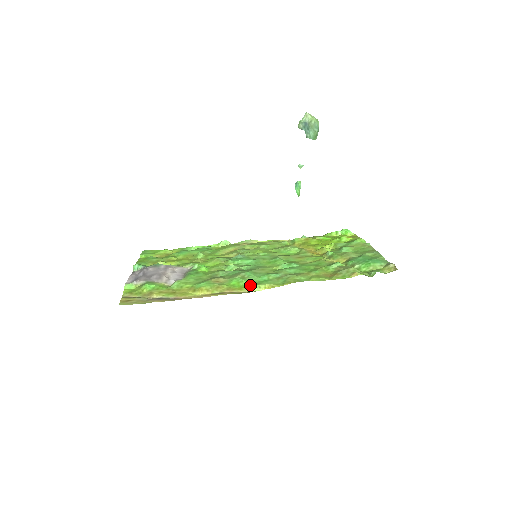
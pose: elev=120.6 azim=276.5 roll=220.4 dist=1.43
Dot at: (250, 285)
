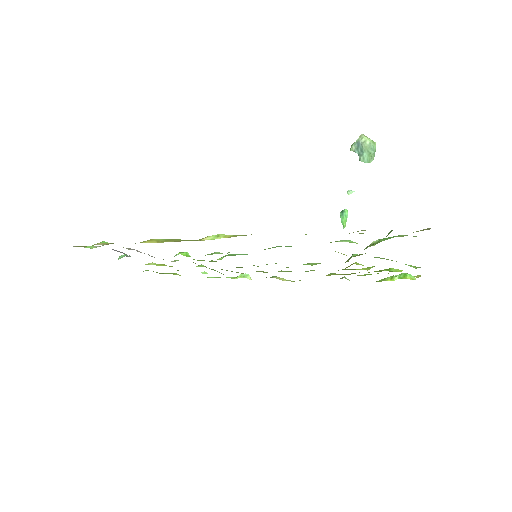
Dot at: (209, 237)
